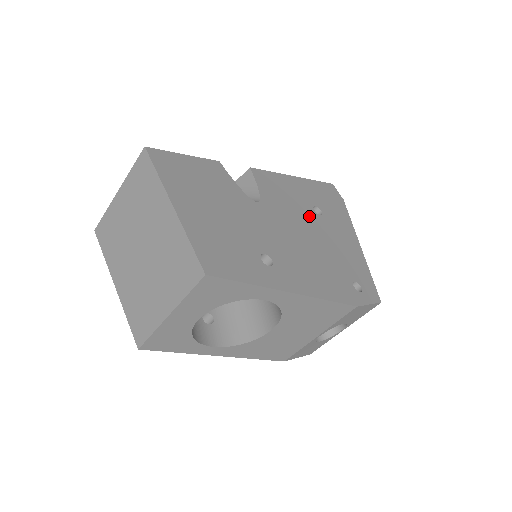
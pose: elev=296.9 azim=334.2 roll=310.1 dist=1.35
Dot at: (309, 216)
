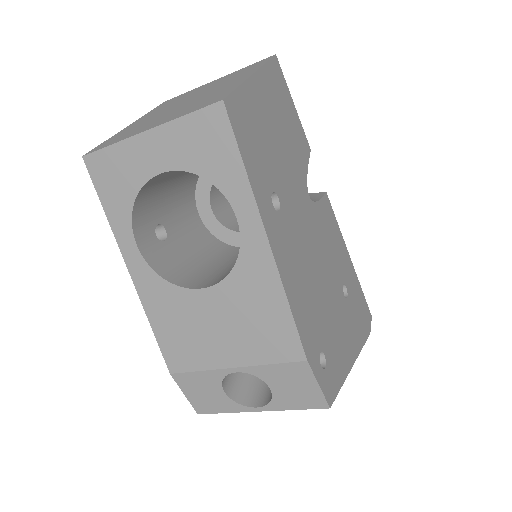
Dot at: (336, 276)
